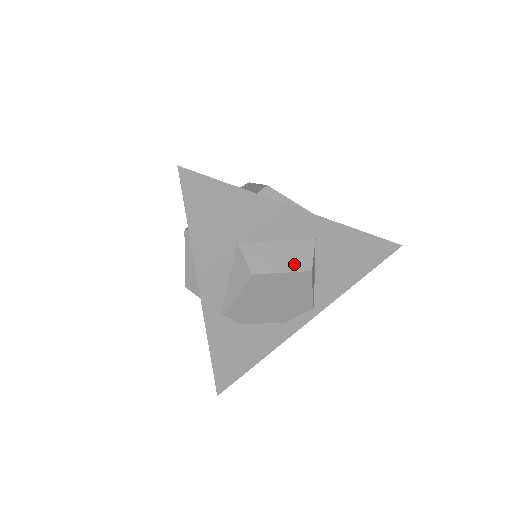
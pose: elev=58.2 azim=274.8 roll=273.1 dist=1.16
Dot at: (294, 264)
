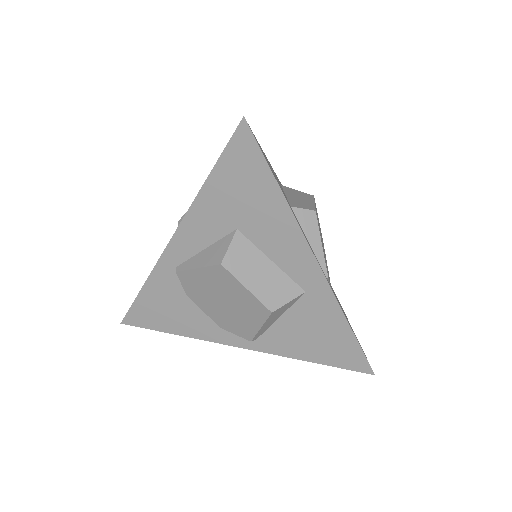
Dot at: (264, 292)
